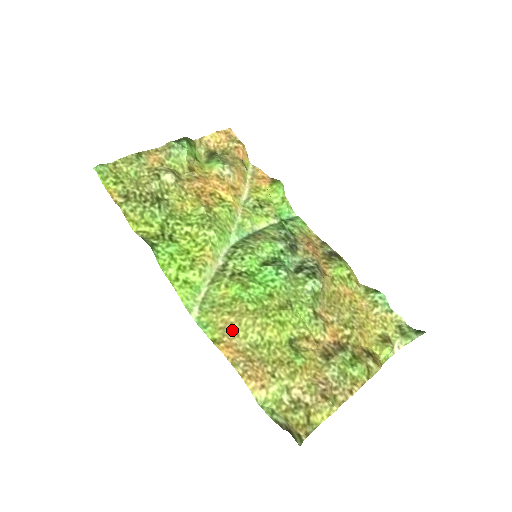
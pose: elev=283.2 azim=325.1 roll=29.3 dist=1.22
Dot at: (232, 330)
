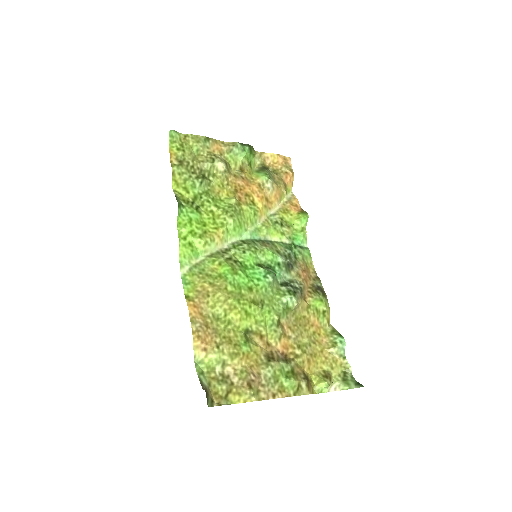
Dot at: (205, 297)
